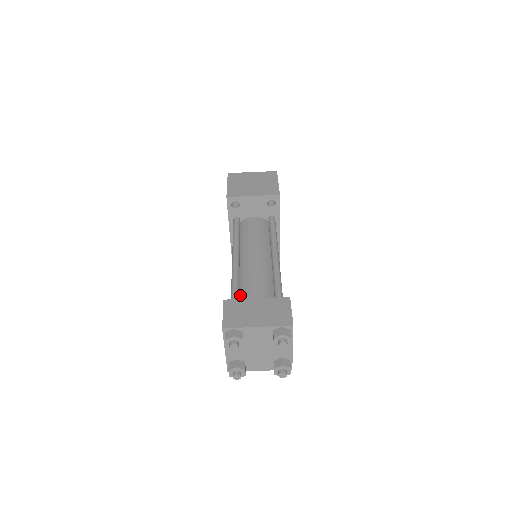
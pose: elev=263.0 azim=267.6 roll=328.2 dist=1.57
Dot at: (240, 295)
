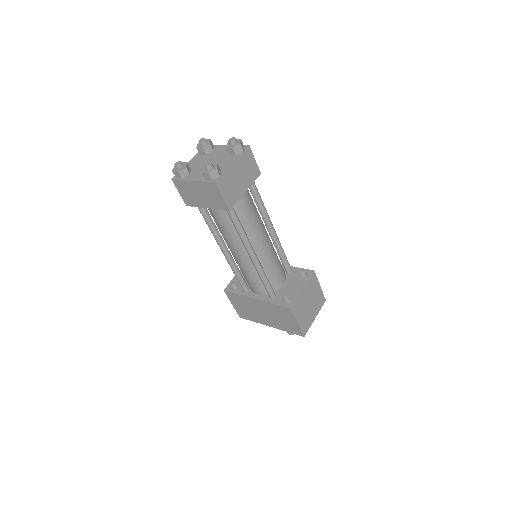
Dot at: occluded
